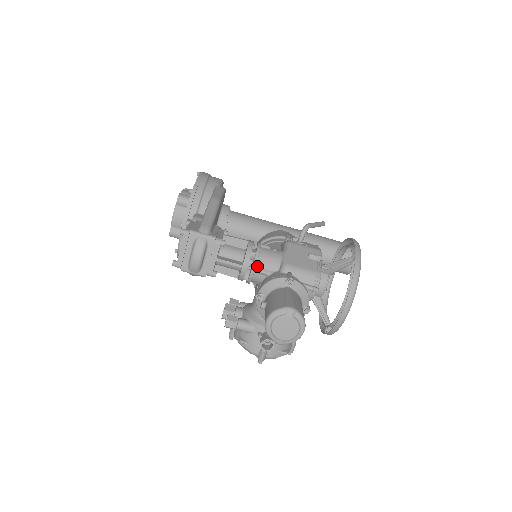
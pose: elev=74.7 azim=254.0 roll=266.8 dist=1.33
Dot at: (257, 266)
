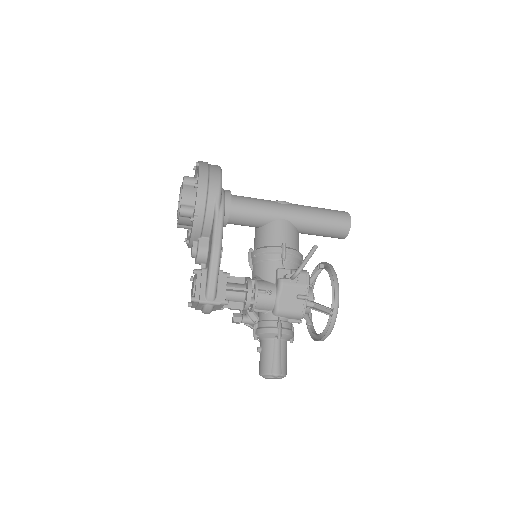
Dot at: (255, 309)
